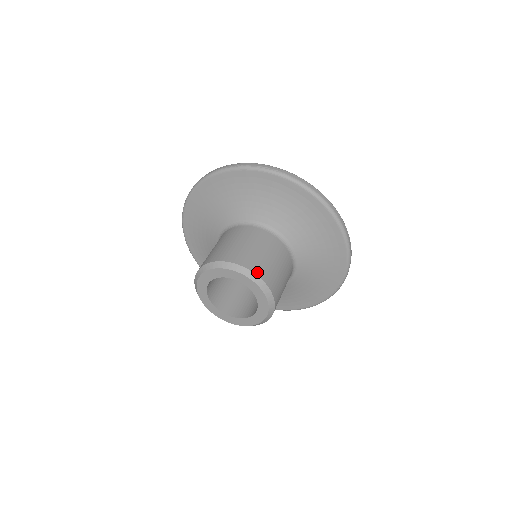
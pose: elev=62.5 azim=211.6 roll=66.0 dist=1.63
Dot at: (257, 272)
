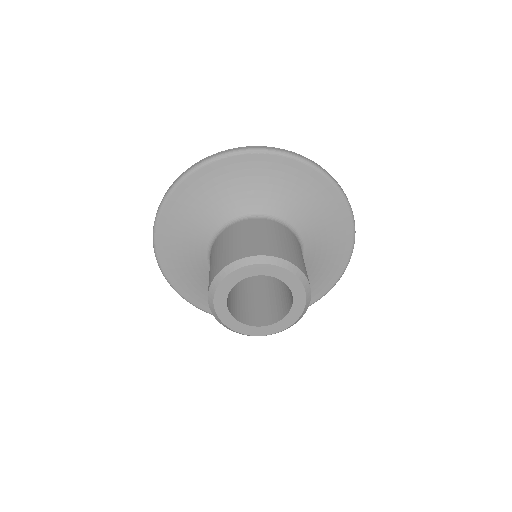
Dot at: (310, 296)
